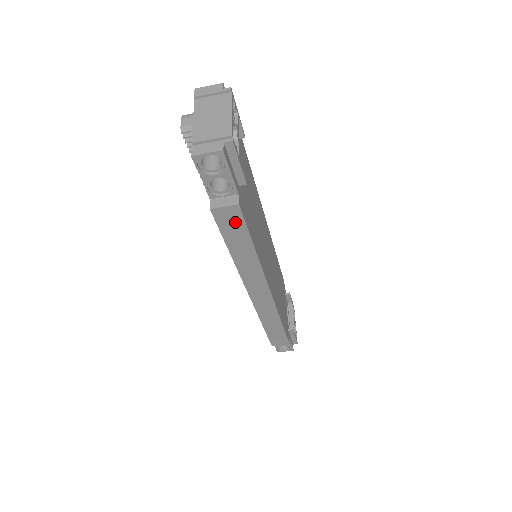
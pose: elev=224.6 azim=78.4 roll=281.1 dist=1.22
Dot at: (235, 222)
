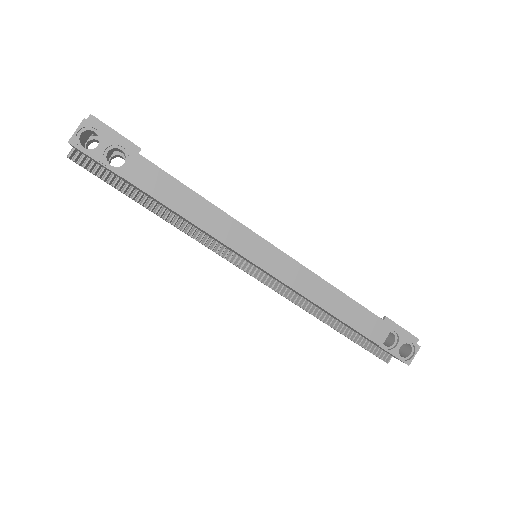
Dot at: (154, 176)
